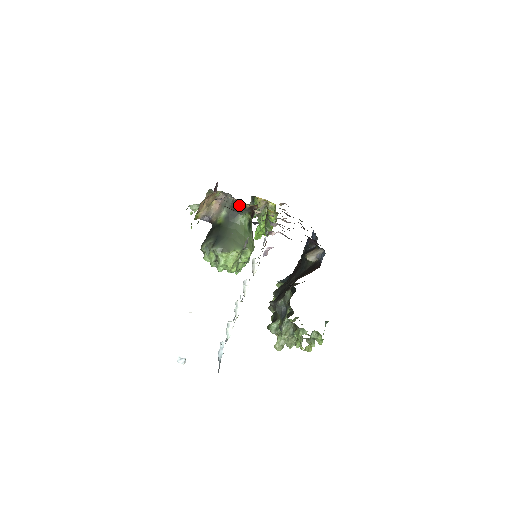
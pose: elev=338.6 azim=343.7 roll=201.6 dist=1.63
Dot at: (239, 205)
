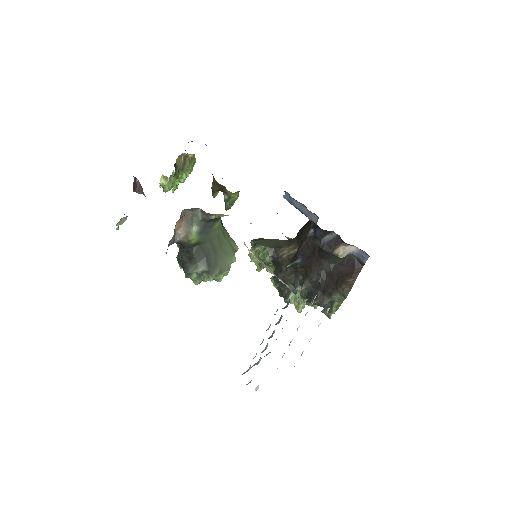
Dot at: occluded
